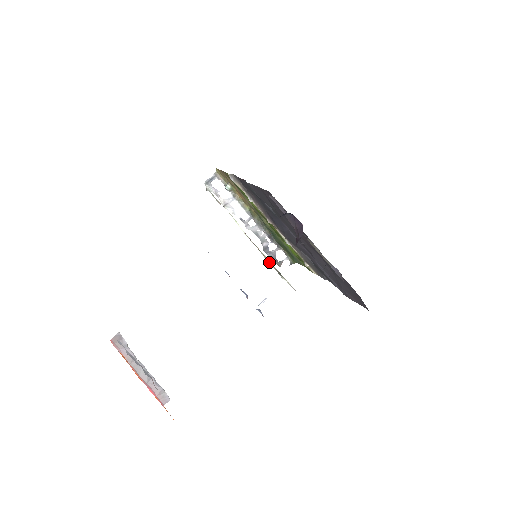
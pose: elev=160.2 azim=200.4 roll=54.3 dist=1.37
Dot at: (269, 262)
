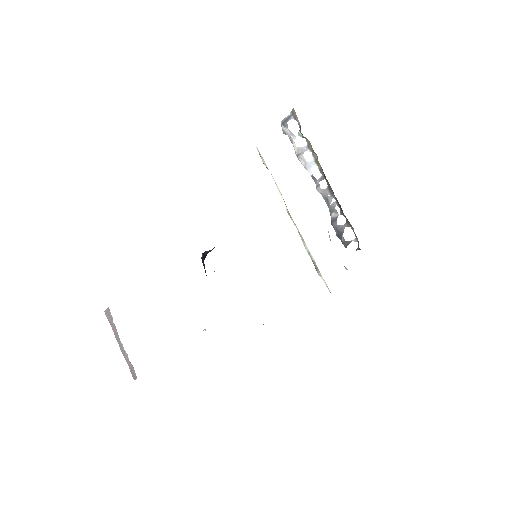
Dot at: (307, 250)
